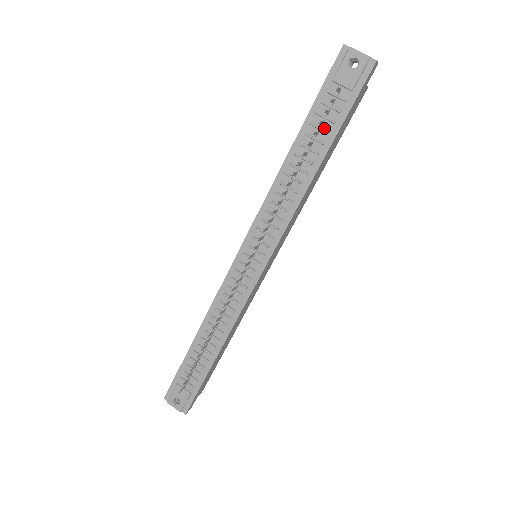
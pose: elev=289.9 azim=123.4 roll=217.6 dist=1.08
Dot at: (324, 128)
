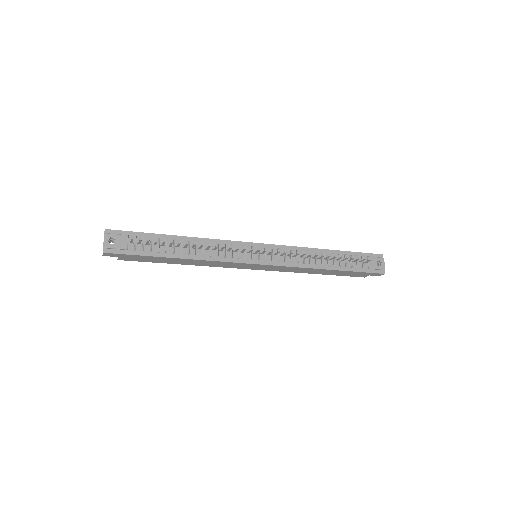
Dot at: (347, 263)
